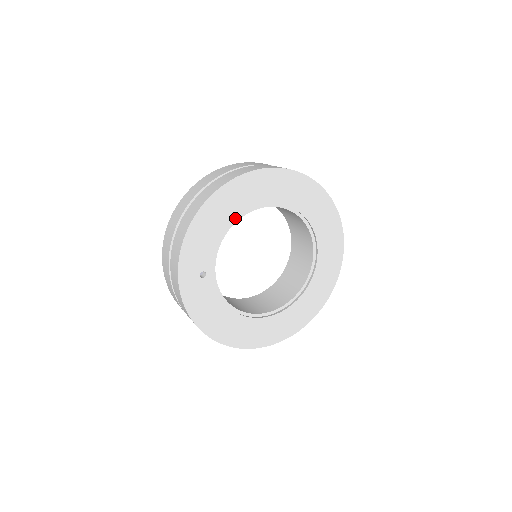
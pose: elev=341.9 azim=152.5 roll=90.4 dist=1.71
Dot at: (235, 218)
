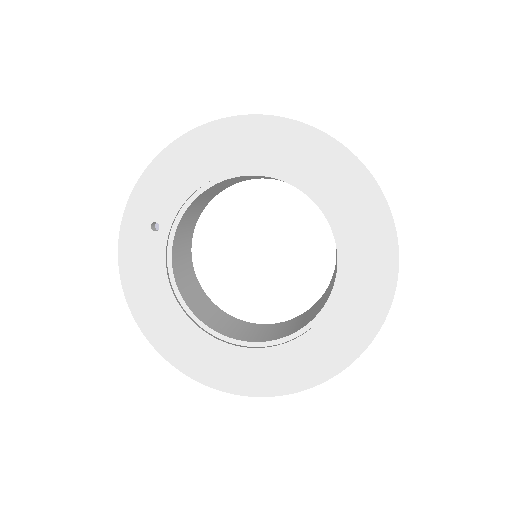
Dot at: (224, 171)
